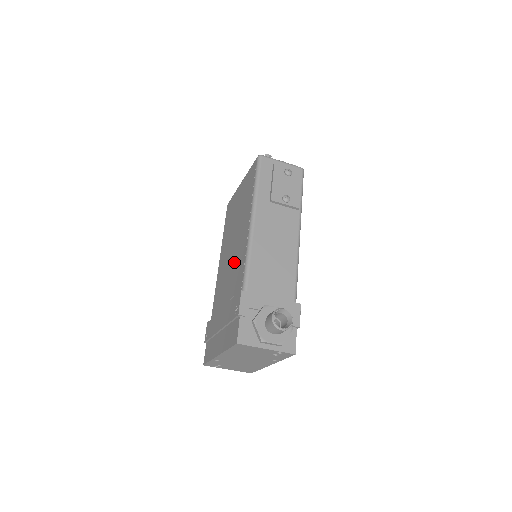
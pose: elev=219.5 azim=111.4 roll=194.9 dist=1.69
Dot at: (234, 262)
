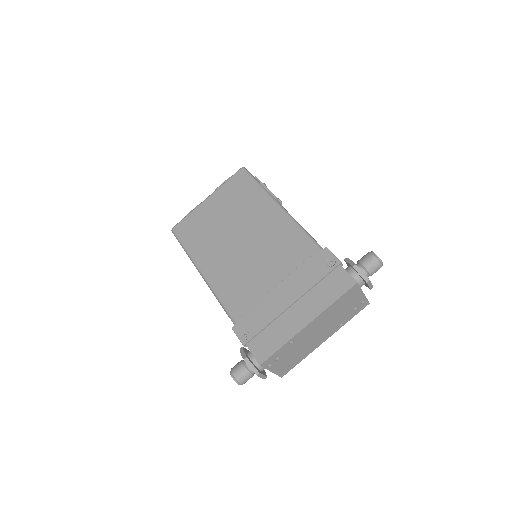
Dot at: (267, 247)
